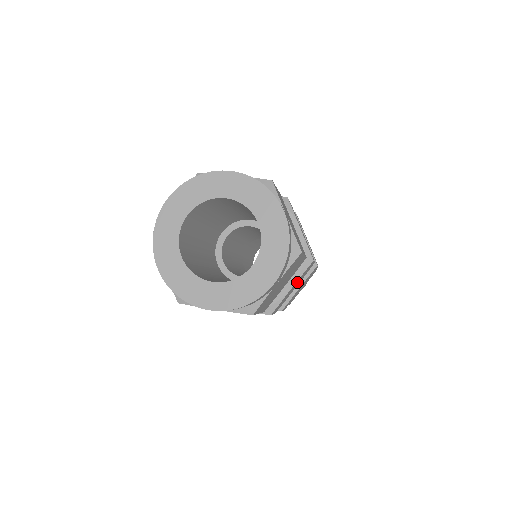
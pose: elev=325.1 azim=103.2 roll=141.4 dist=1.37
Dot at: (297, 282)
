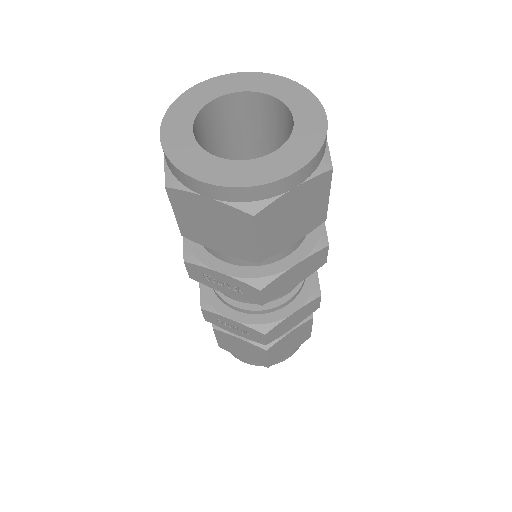
Dot at: (302, 267)
